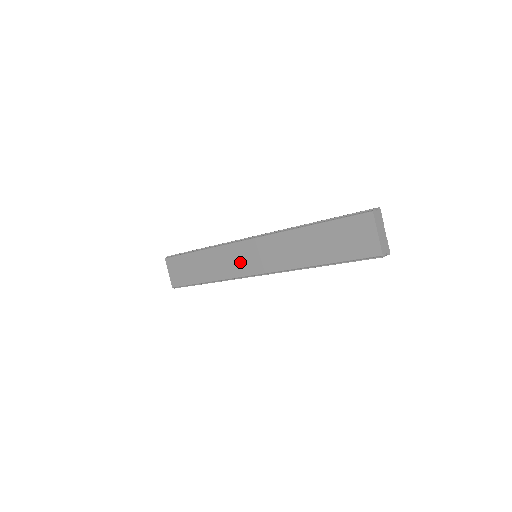
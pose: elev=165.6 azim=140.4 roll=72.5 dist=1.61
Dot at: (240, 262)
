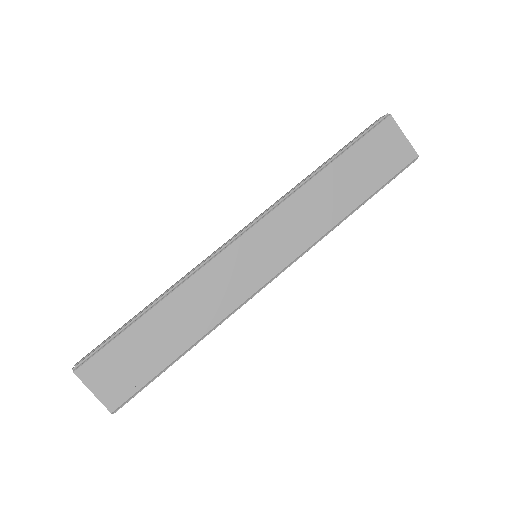
Dot at: (241, 275)
